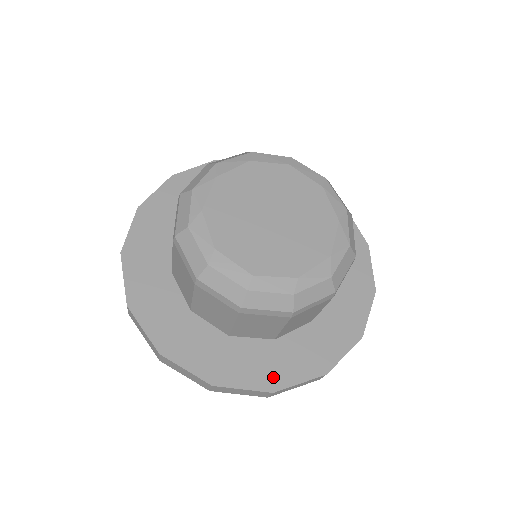
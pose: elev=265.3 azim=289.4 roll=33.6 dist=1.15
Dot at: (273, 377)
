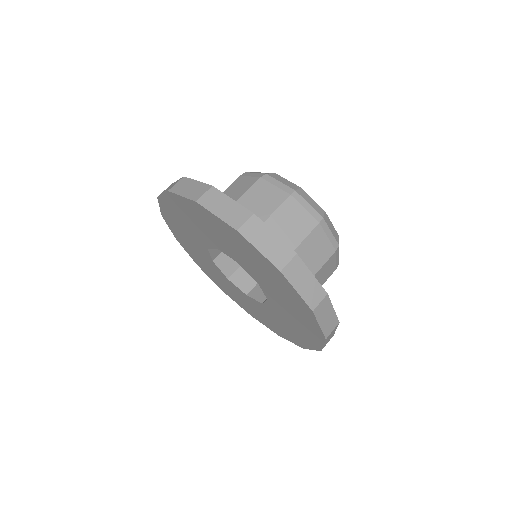
Dot at: occluded
